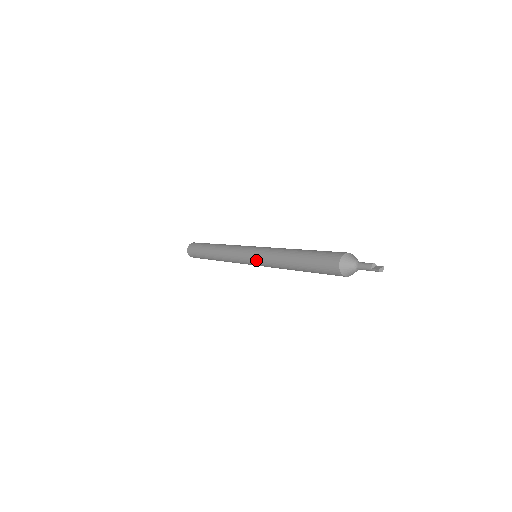
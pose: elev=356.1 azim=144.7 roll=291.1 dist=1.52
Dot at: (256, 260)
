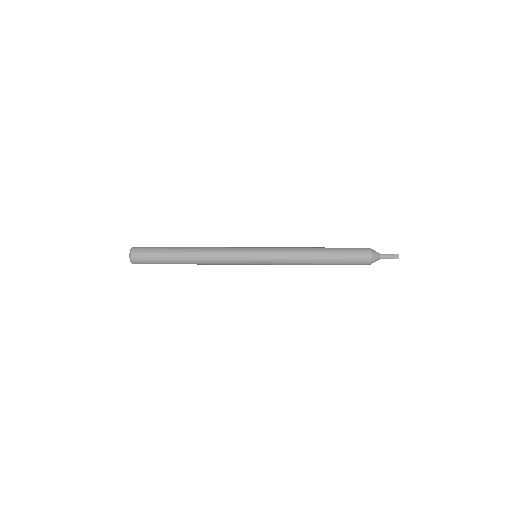
Dot at: occluded
